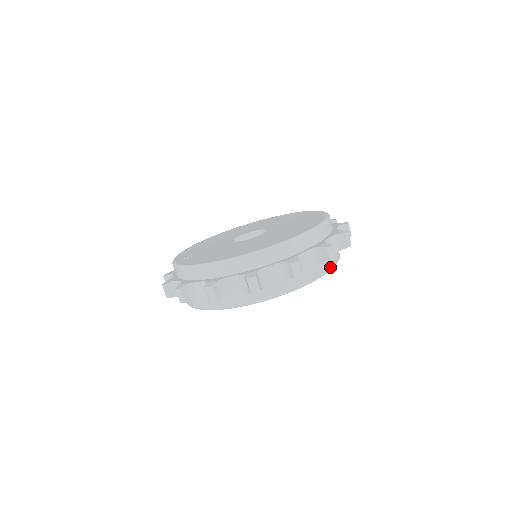
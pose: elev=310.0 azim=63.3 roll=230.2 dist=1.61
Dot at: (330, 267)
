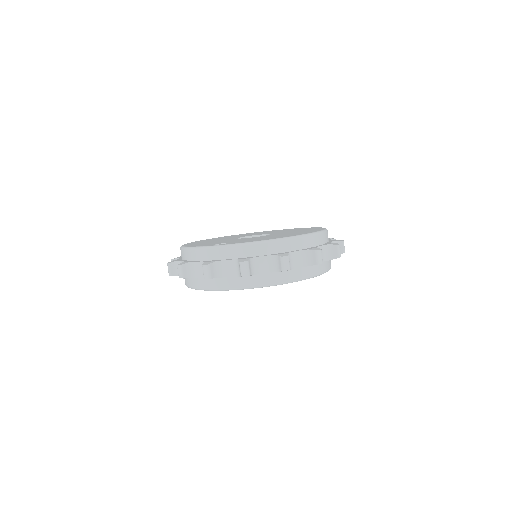
Dot at: occluded
